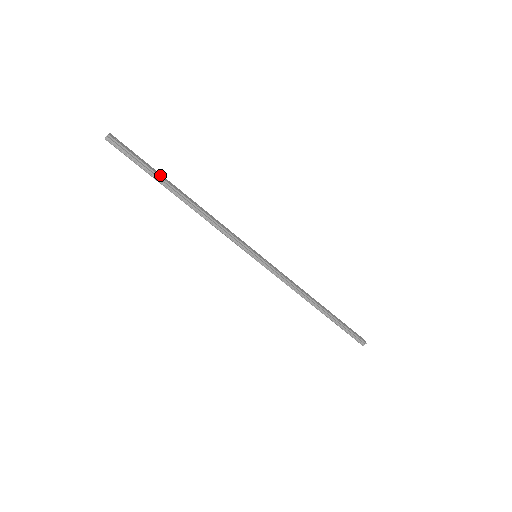
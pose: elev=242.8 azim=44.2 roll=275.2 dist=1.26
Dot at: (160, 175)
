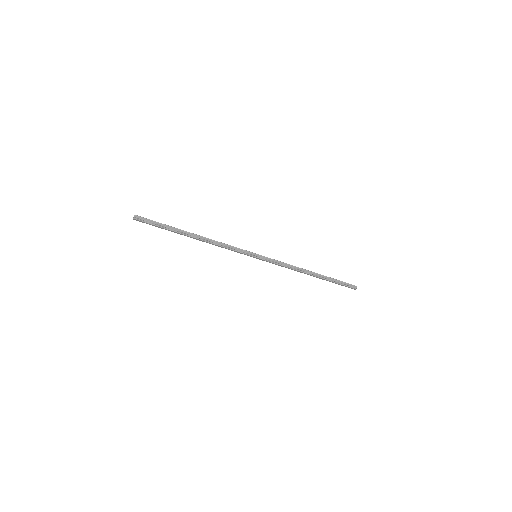
Dot at: (174, 228)
